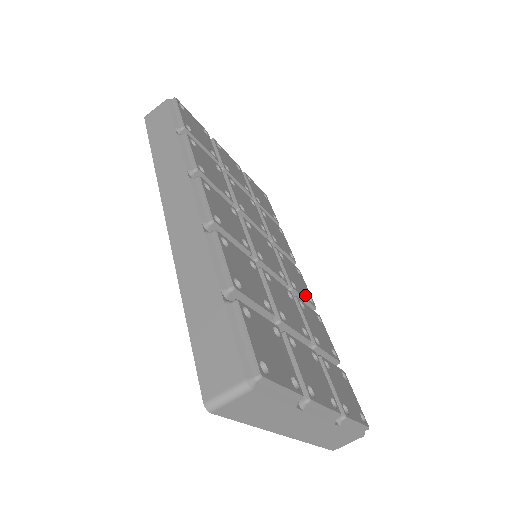
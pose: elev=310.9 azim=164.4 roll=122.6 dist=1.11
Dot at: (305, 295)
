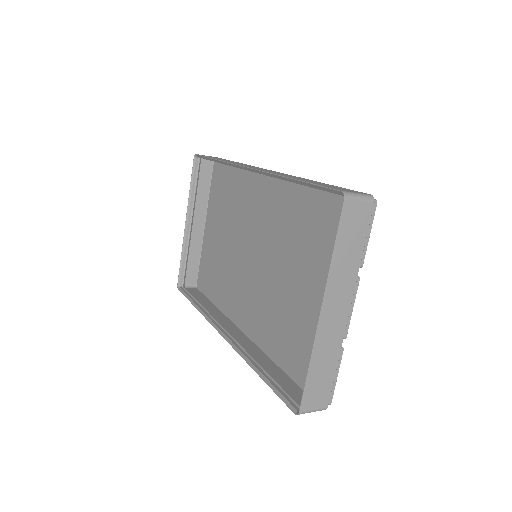
Dot at: occluded
